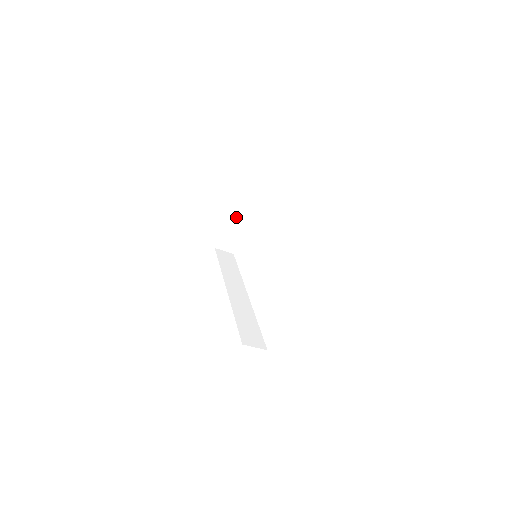
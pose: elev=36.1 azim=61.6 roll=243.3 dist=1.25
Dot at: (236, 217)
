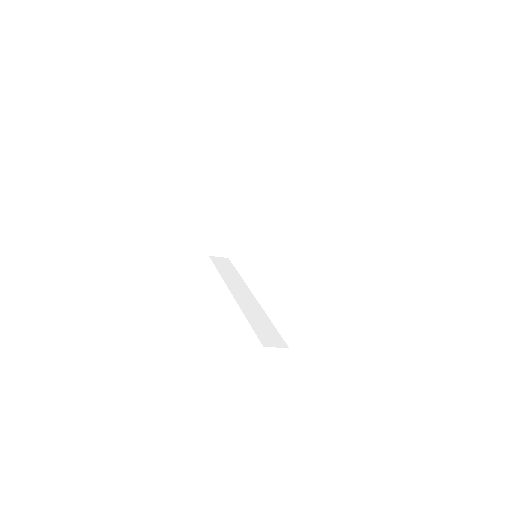
Dot at: (225, 221)
